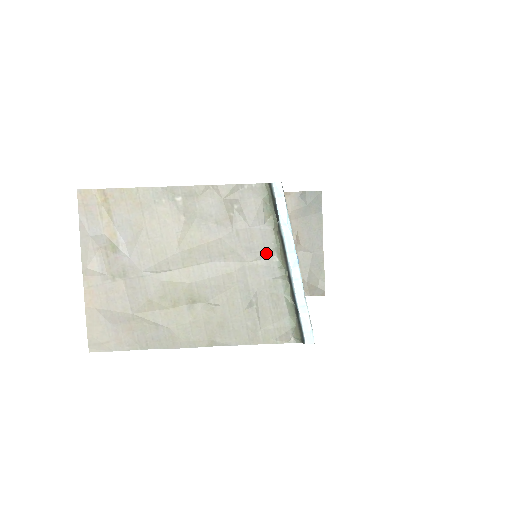
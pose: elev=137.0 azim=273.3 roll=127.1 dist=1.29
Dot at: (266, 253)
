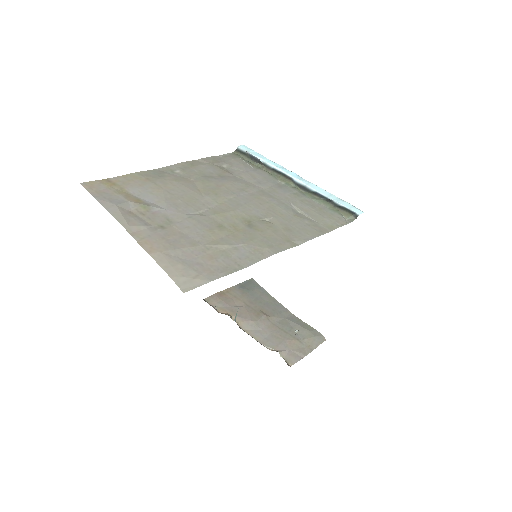
Dot at: (272, 182)
